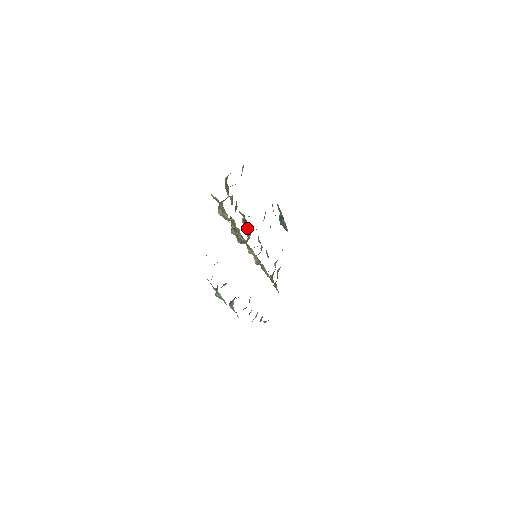
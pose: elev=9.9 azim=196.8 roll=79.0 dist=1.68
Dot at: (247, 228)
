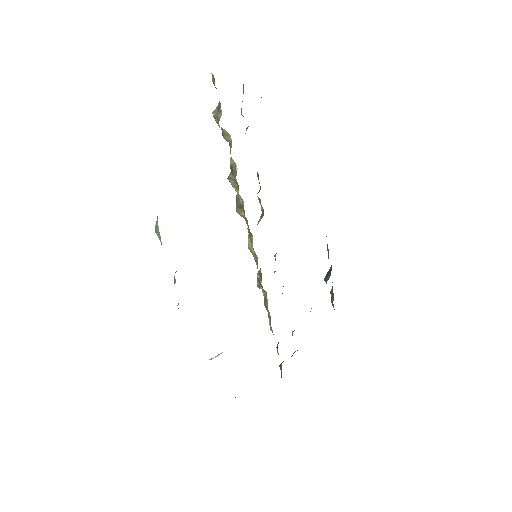
Dot at: occluded
